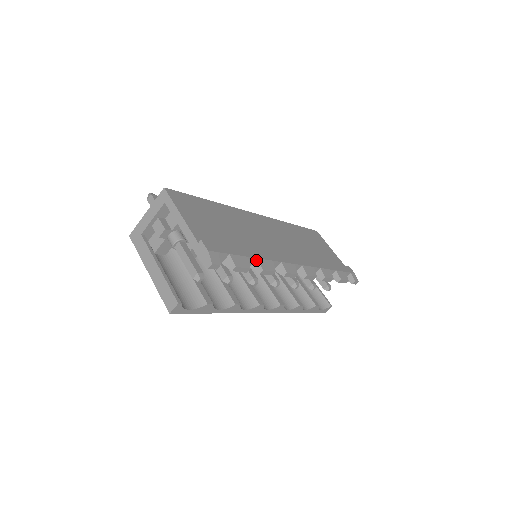
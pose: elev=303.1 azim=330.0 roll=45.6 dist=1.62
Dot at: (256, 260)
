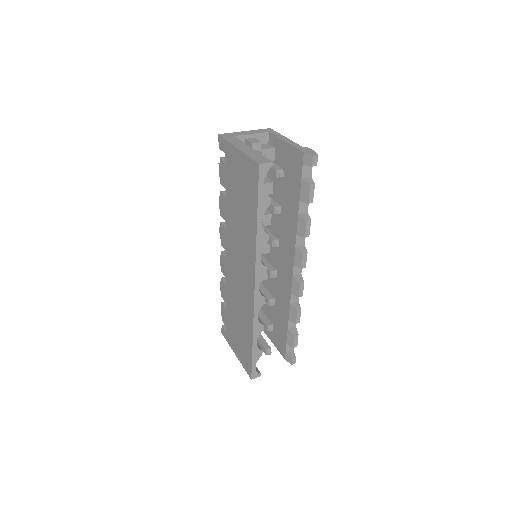
Dot at: (306, 212)
